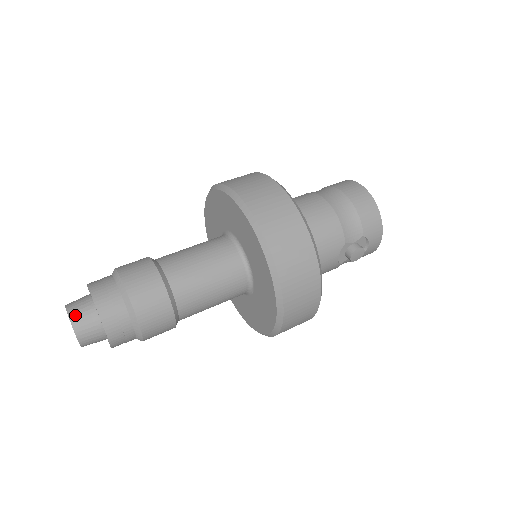
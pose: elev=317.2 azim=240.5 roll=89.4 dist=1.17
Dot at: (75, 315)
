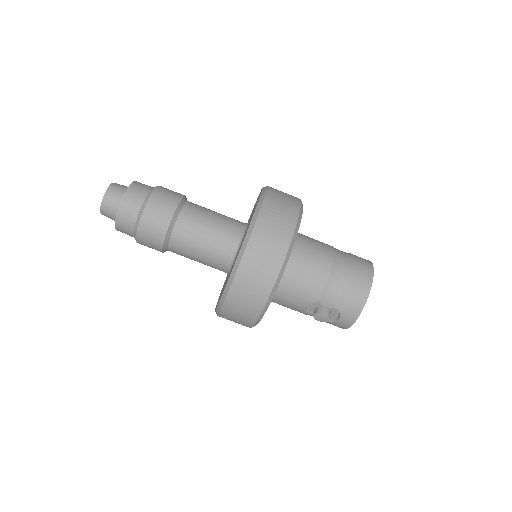
Dot at: (110, 192)
